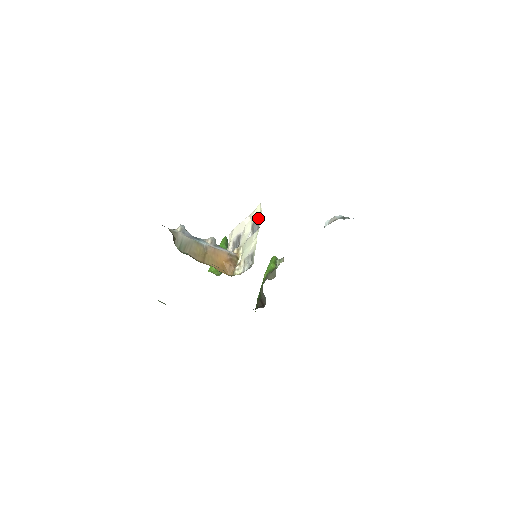
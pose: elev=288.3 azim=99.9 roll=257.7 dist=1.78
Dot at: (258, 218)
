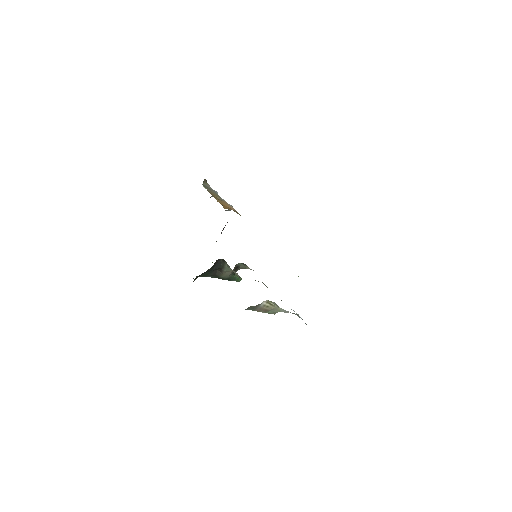
Dot at: occluded
